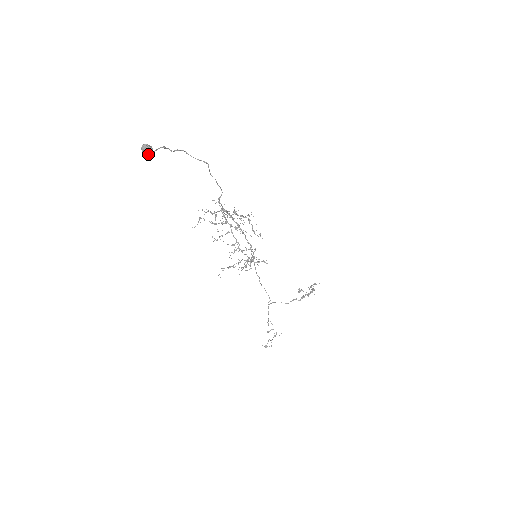
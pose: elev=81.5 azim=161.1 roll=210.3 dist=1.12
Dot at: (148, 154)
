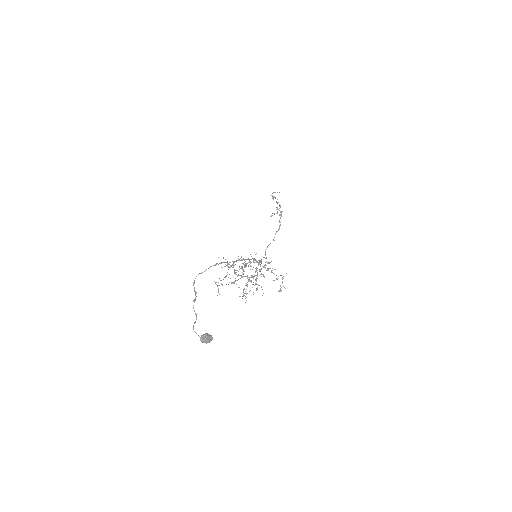
Dot at: occluded
